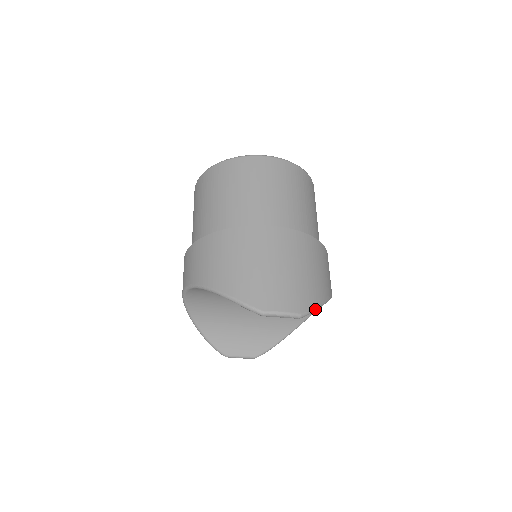
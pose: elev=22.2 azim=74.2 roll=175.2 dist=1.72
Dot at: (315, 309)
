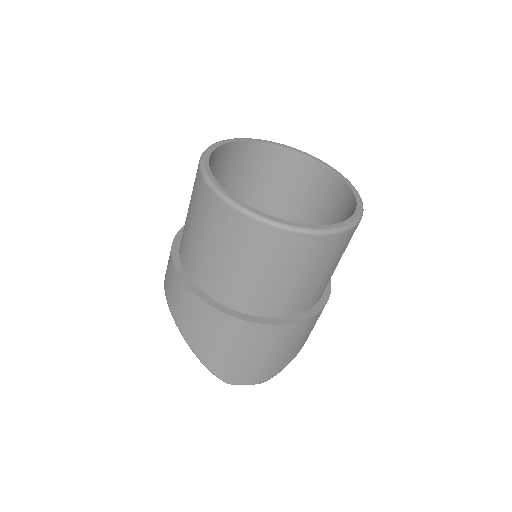
Dot at: (280, 371)
